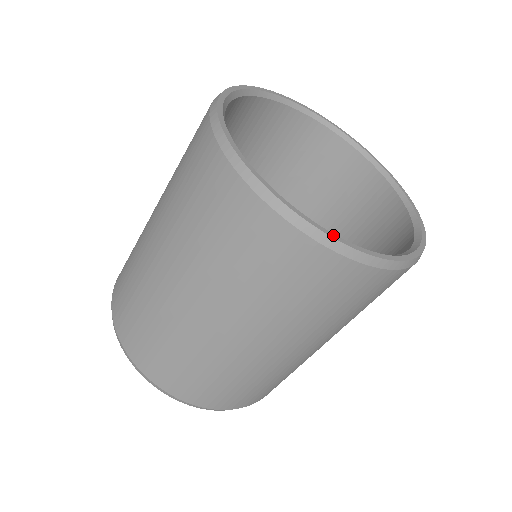
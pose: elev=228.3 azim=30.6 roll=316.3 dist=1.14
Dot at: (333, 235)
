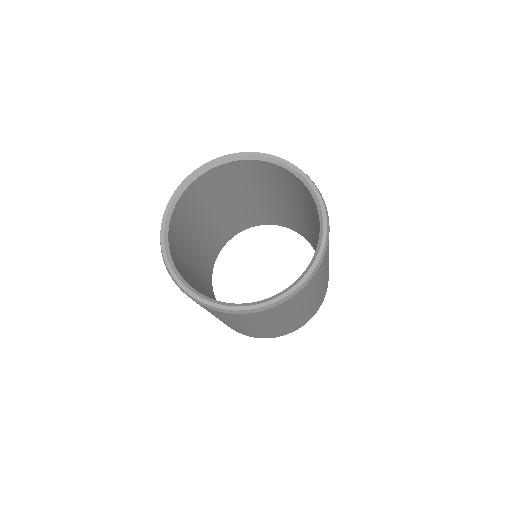
Dot at: (203, 300)
